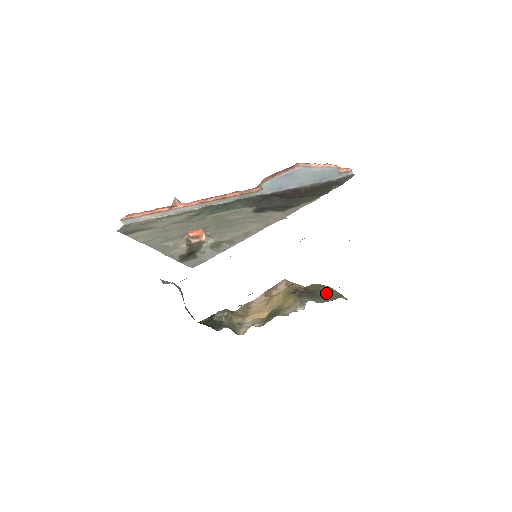
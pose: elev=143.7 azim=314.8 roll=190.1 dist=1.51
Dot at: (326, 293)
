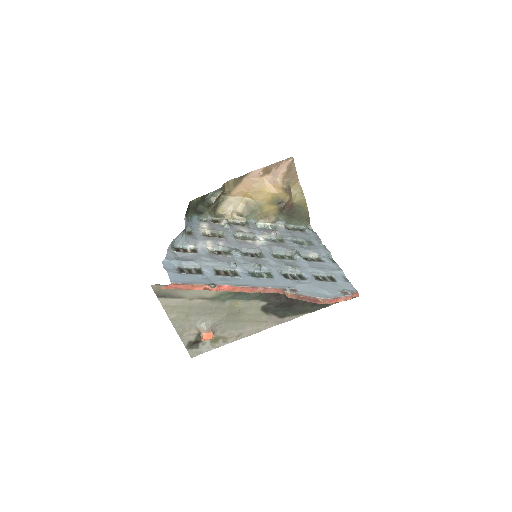
Dot at: (300, 216)
